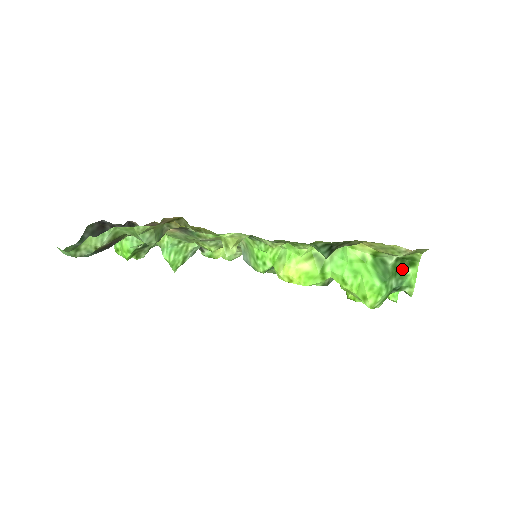
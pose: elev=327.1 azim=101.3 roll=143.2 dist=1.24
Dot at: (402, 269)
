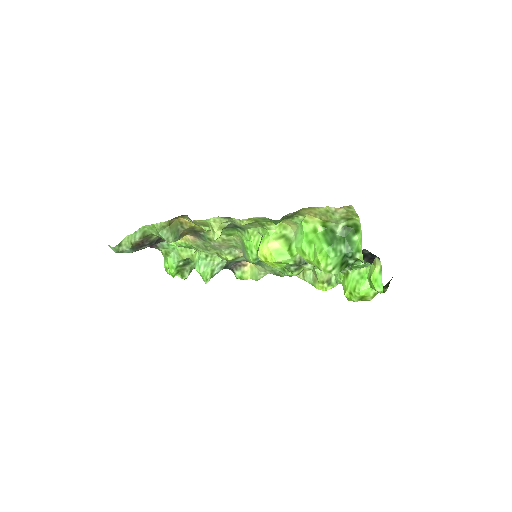
Dot at: (350, 236)
